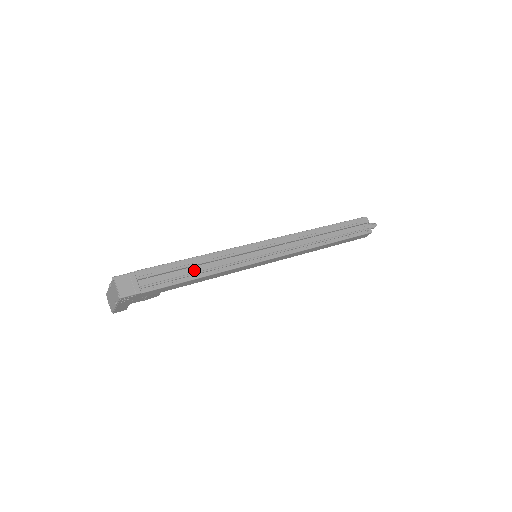
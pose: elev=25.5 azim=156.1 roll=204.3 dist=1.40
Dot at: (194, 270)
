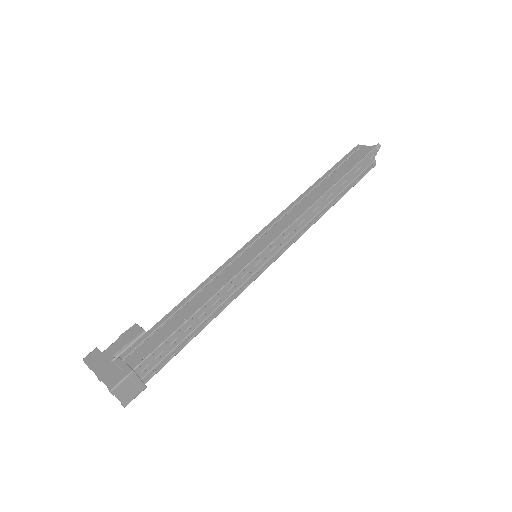
Dot at: (197, 323)
